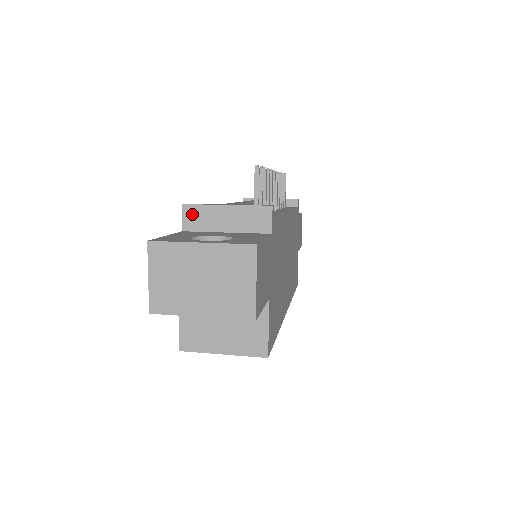
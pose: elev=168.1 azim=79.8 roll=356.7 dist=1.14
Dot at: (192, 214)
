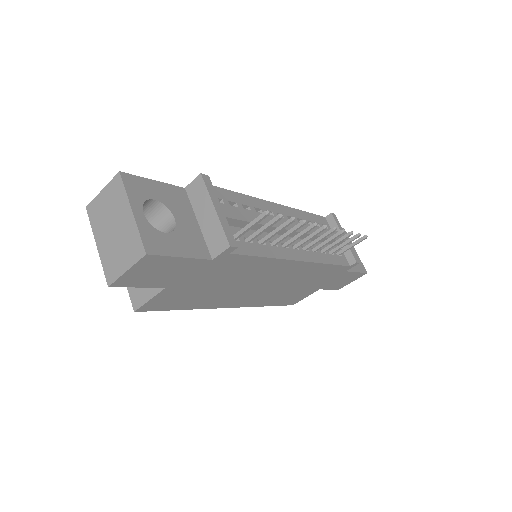
Dot at: (198, 186)
